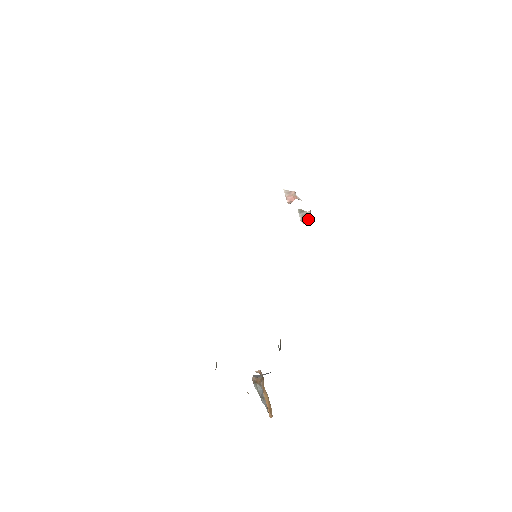
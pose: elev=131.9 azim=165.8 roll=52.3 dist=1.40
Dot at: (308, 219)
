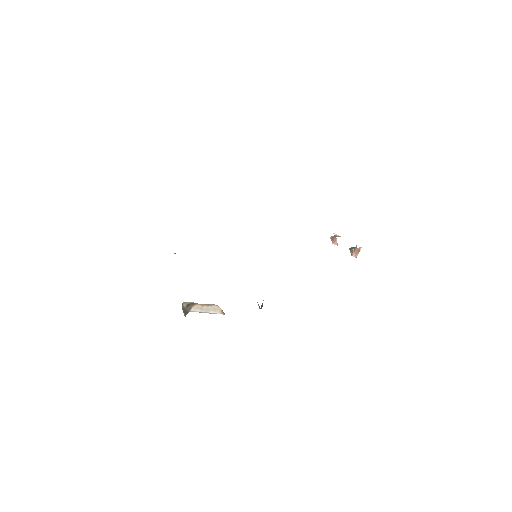
Dot at: (354, 250)
